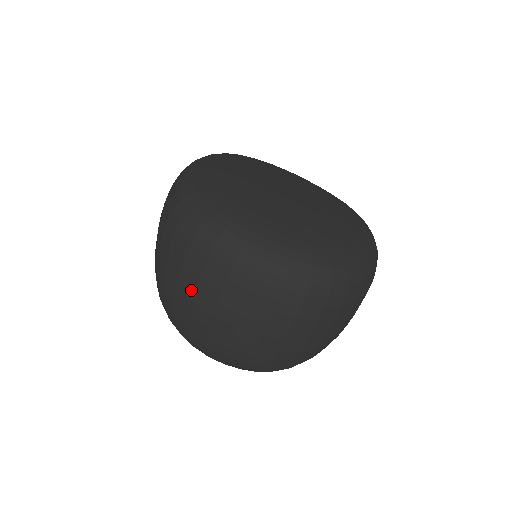
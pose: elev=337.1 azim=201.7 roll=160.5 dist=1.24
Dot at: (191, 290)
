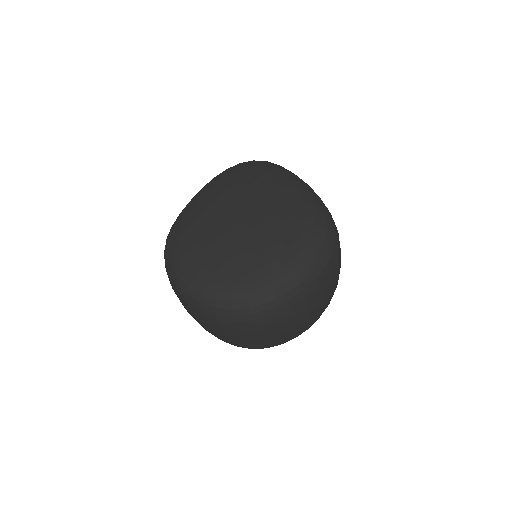
Dot at: occluded
